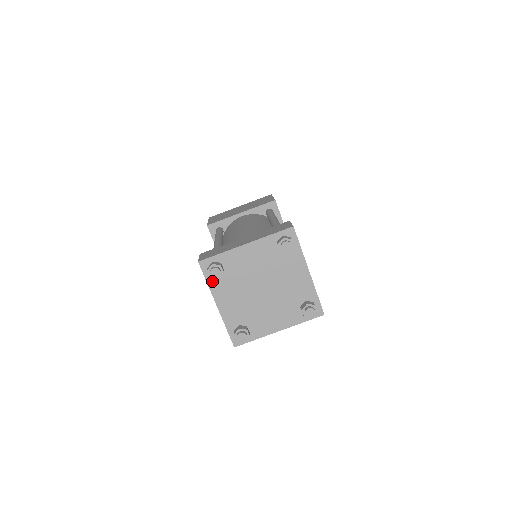
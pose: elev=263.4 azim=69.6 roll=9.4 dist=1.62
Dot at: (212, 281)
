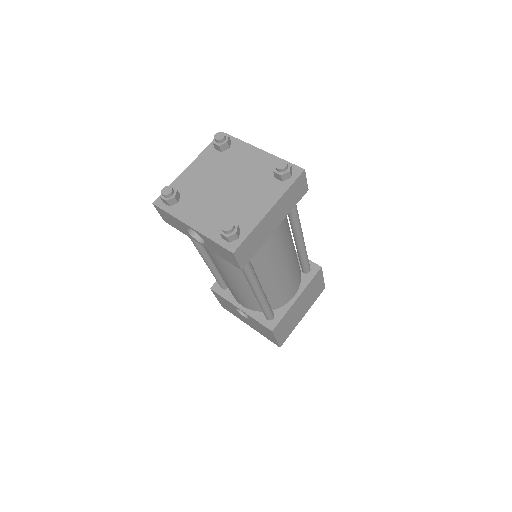
Dot at: (174, 210)
